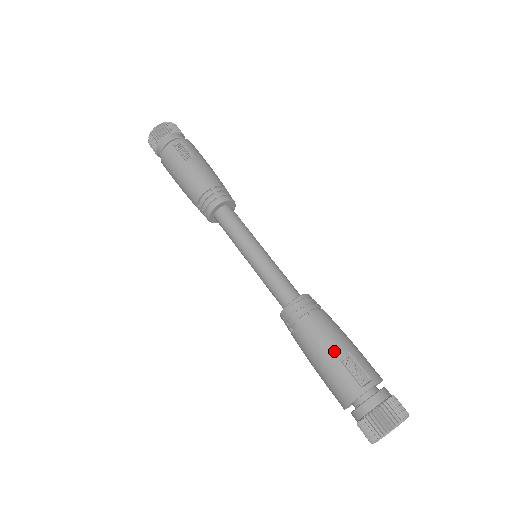
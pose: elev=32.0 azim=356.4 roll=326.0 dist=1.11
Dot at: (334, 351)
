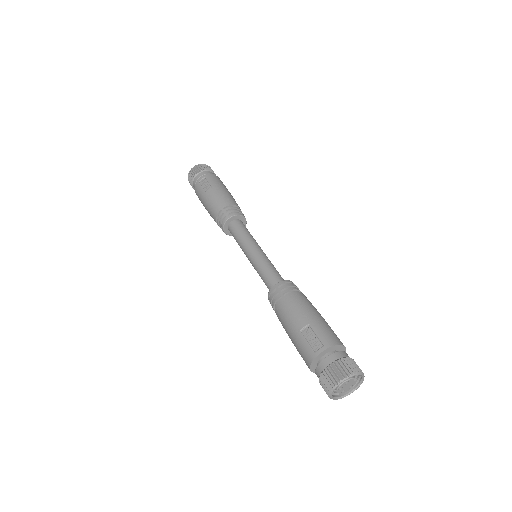
Dot at: (296, 325)
